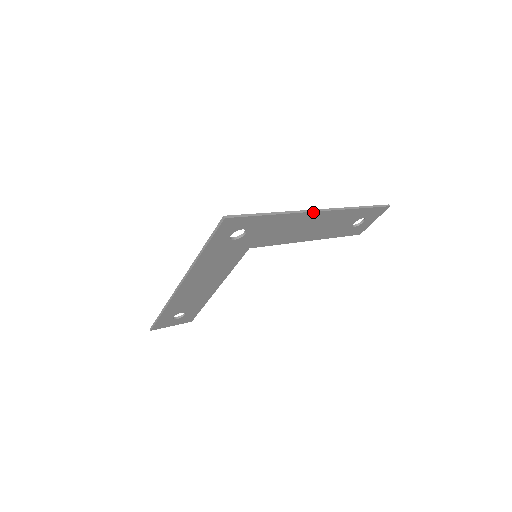
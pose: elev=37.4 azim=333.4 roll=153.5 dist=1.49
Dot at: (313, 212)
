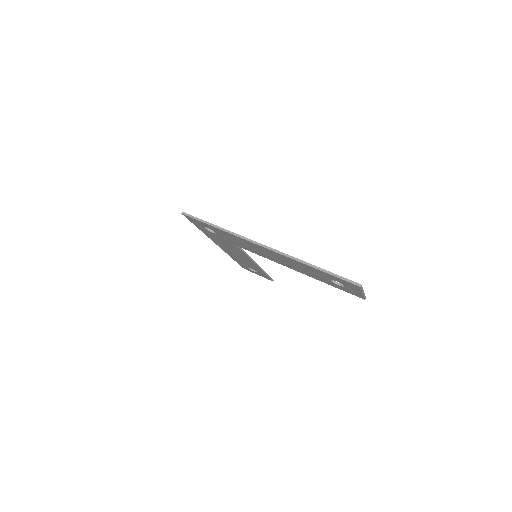
Dot at: (256, 244)
